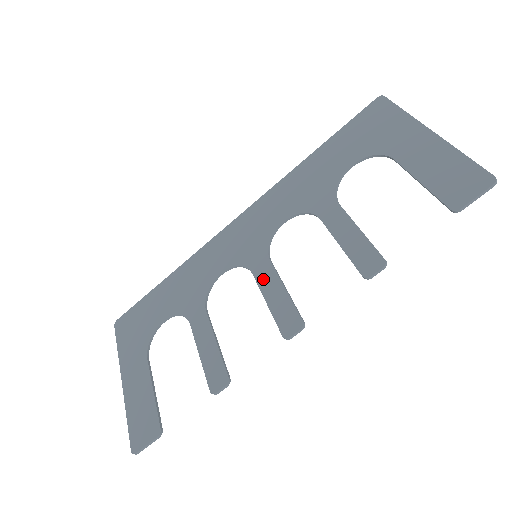
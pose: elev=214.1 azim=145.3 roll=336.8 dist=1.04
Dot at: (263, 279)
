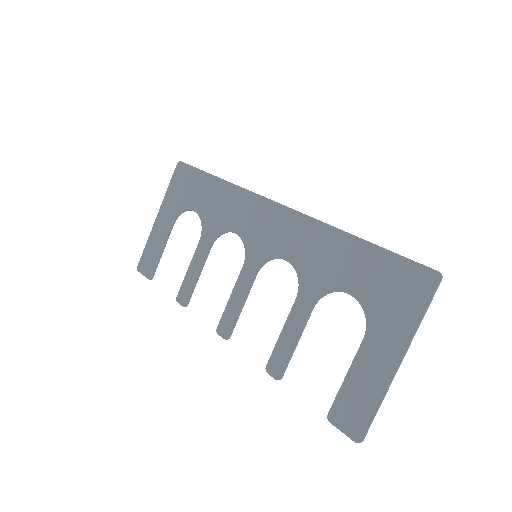
Dot at: (242, 280)
